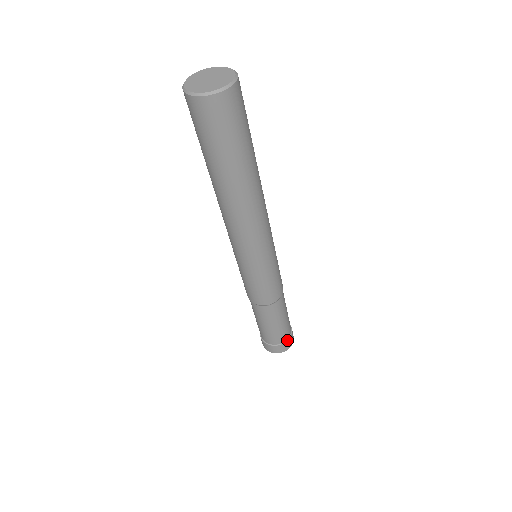
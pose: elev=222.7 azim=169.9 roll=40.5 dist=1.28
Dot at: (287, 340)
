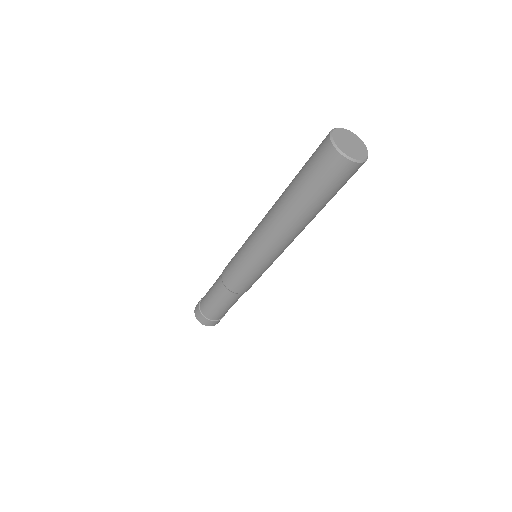
Dot at: (224, 315)
